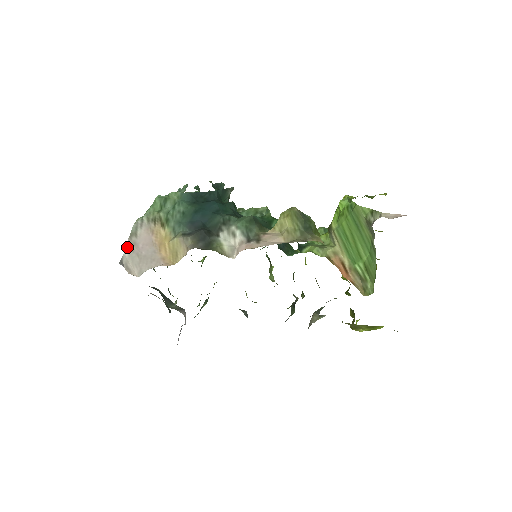
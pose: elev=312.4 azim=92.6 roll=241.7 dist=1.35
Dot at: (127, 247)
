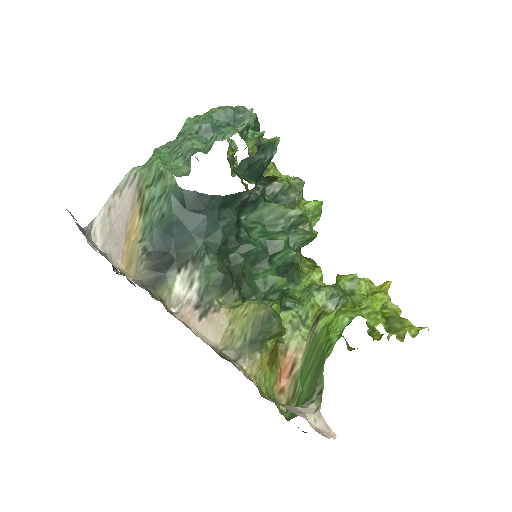
Dot at: (105, 206)
